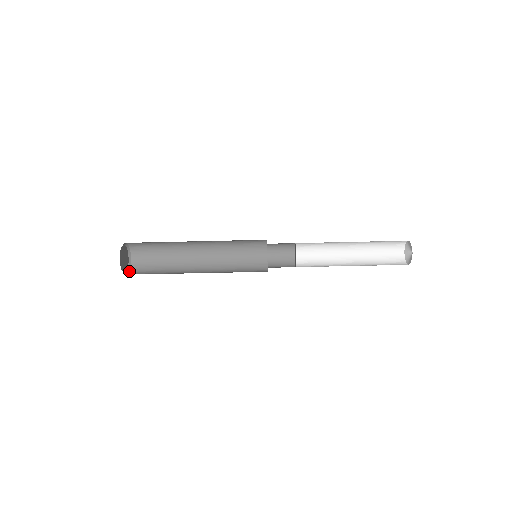
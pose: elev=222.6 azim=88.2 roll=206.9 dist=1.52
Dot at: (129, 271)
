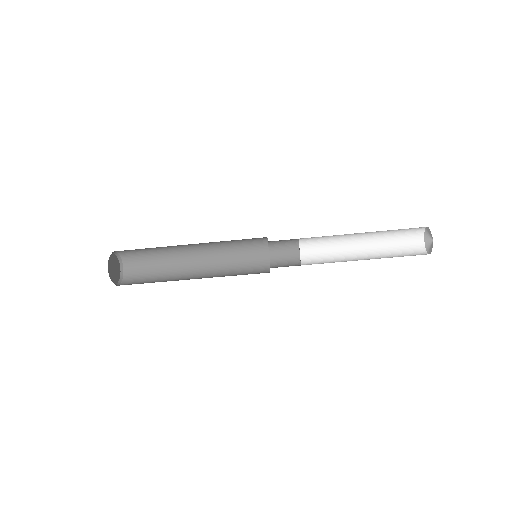
Dot at: (115, 284)
